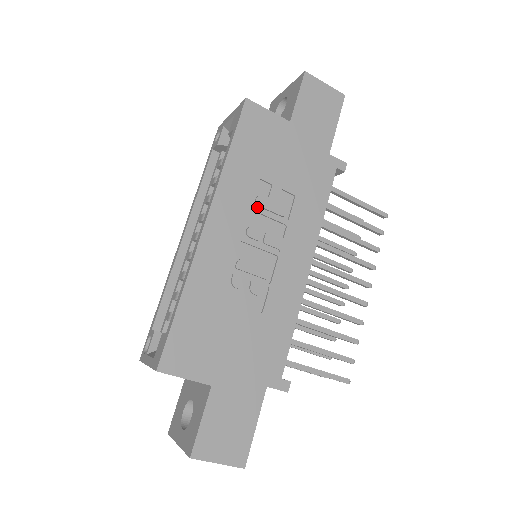
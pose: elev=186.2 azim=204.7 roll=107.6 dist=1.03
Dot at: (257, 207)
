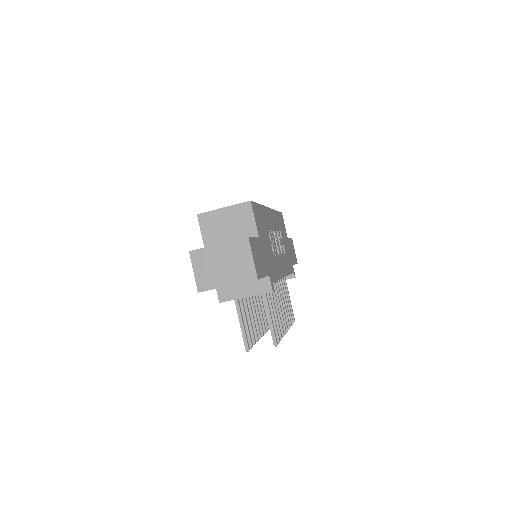
Dot at: (277, 235)
